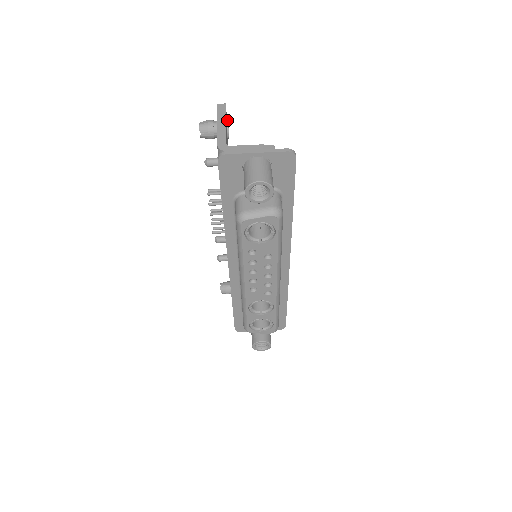
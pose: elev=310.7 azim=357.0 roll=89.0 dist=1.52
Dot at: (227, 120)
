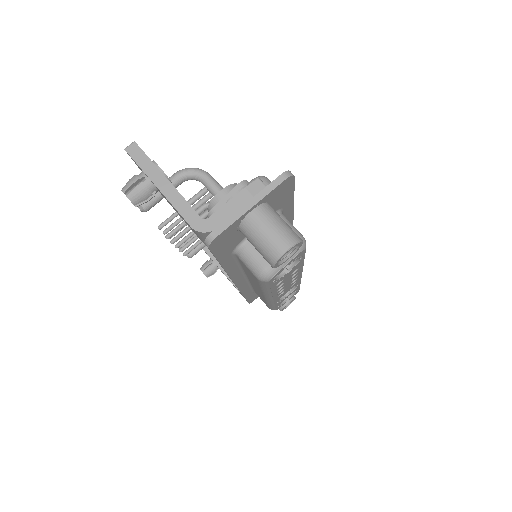
Dot at: (157, 166)
